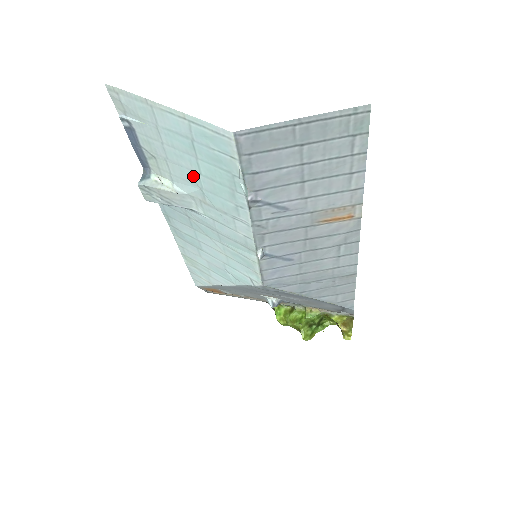
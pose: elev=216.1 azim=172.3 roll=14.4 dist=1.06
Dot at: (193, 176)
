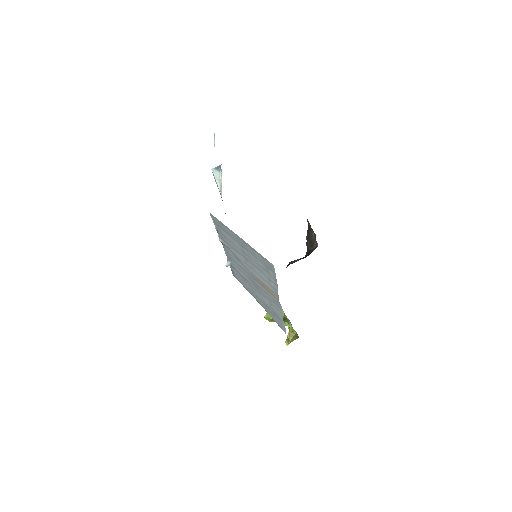
Dot at: occluded
